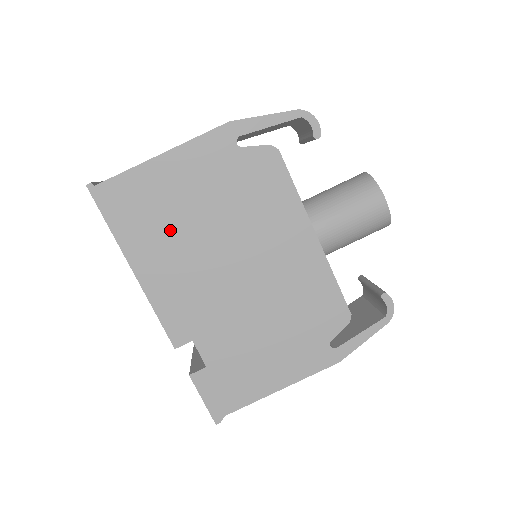
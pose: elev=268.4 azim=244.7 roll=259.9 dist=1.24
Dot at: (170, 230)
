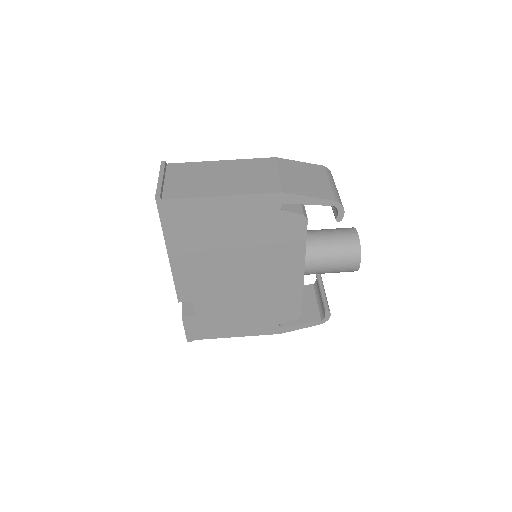
Dot at: (206, 241)
